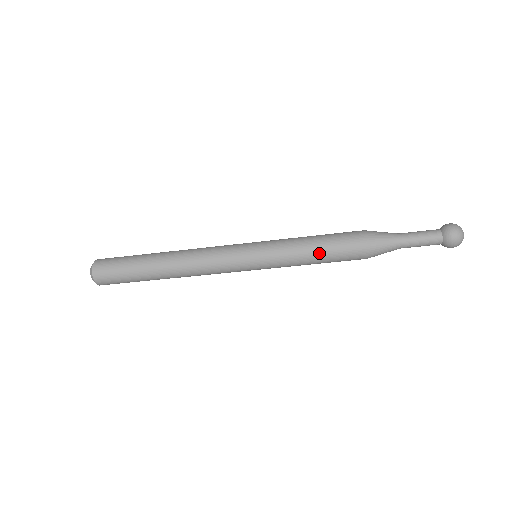
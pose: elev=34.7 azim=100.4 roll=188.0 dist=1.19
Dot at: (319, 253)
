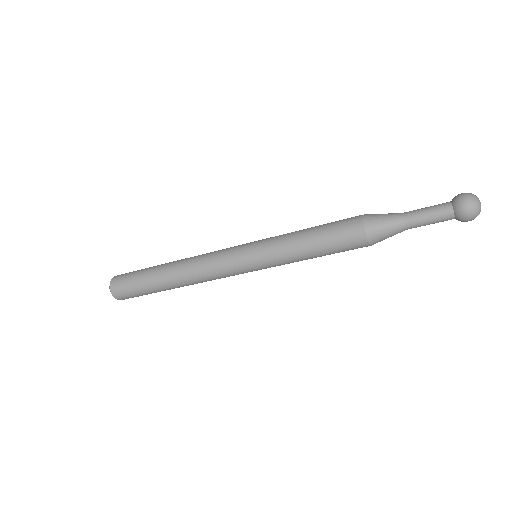
Dot at: (314, 239)
